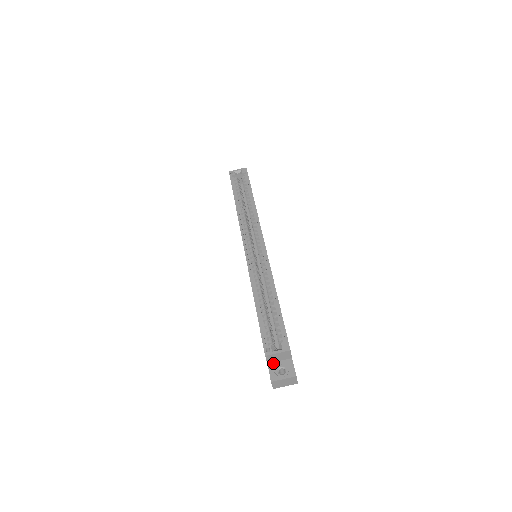
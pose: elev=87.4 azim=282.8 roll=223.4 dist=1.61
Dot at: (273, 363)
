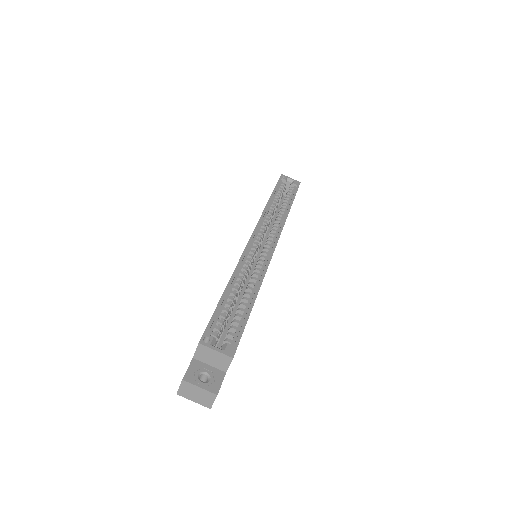
Dot at: (200, 362)
